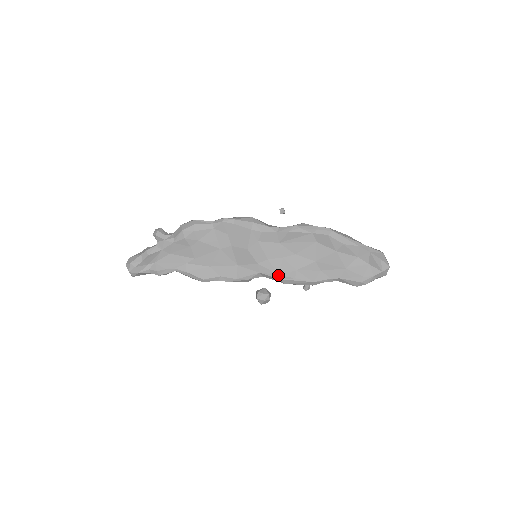
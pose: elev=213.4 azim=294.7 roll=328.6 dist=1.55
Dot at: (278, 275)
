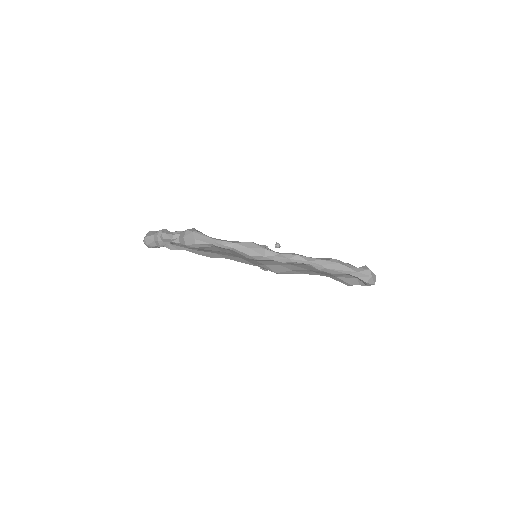
Dot at: occluded
